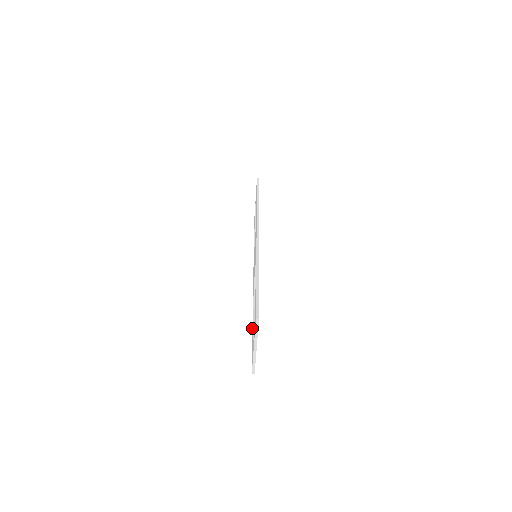
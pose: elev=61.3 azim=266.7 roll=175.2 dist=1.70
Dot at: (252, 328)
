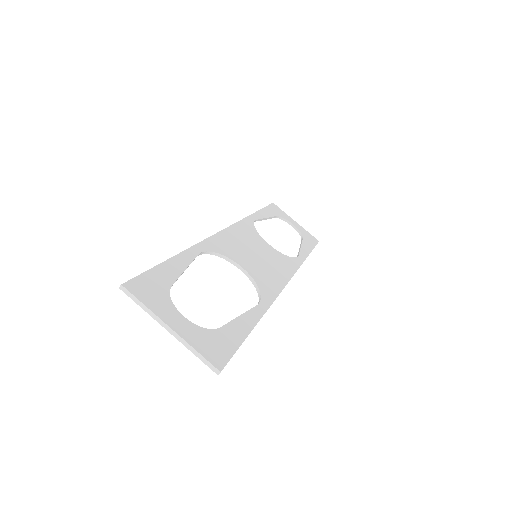
Dot at: occluded
